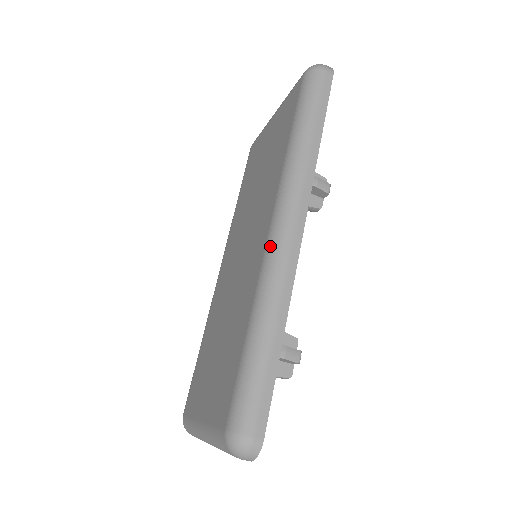
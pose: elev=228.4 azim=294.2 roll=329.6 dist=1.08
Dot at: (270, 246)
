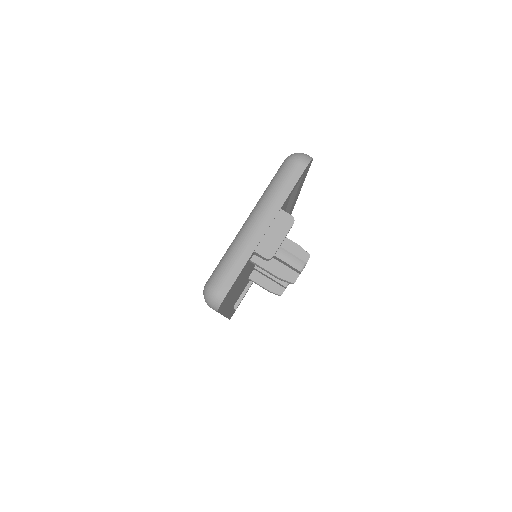
Dot at: occluded
